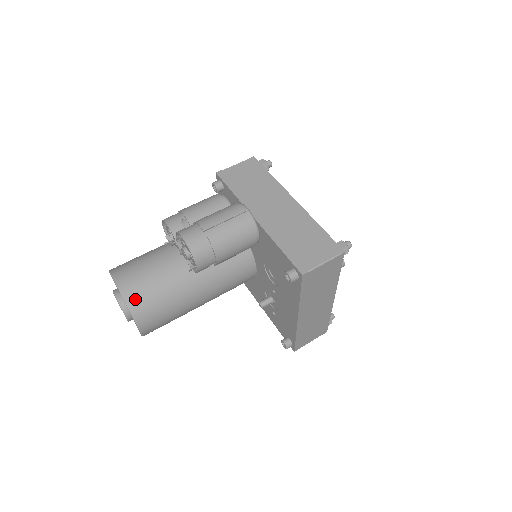
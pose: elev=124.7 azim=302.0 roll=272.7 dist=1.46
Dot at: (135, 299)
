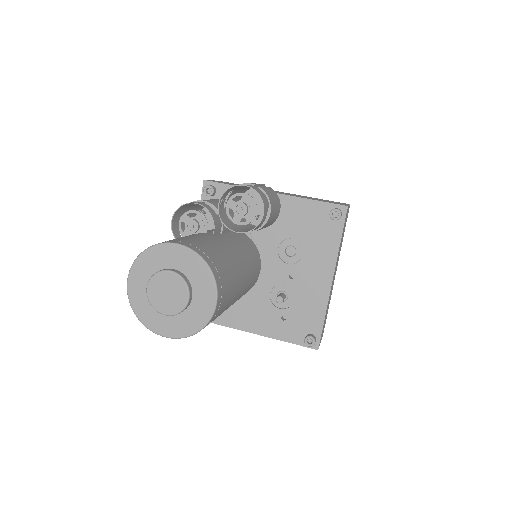
Dot at: (207, 256)
